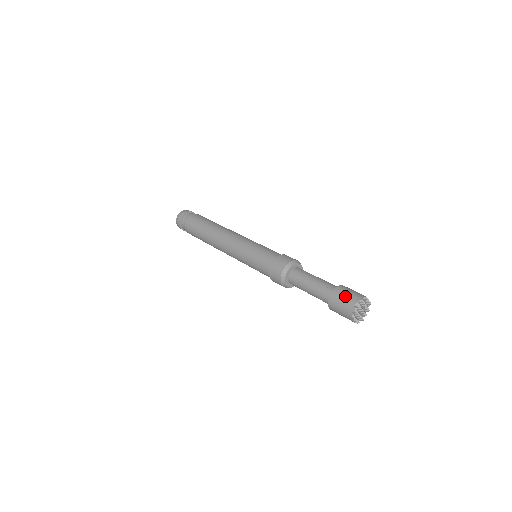
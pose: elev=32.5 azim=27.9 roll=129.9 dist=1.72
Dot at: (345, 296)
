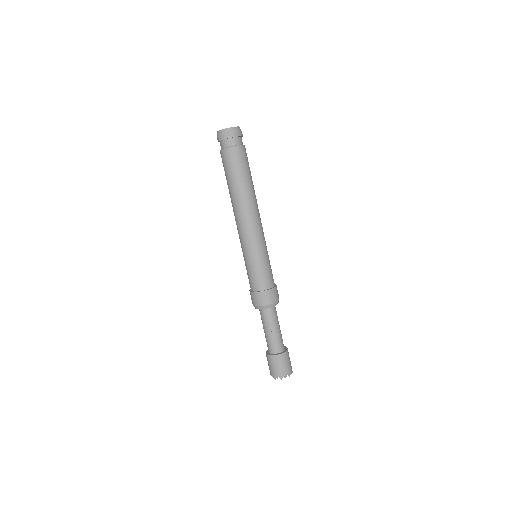
Dot at: (285, 365)
